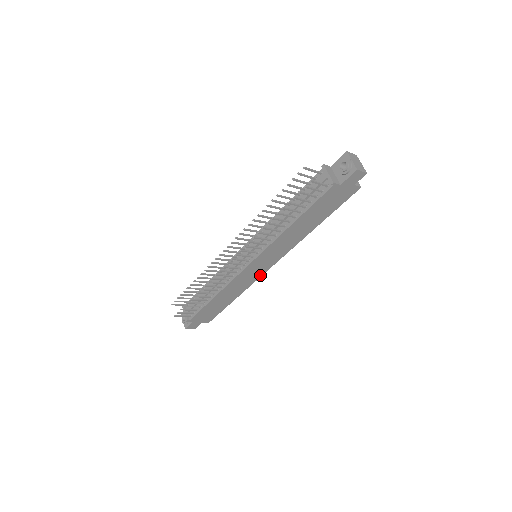
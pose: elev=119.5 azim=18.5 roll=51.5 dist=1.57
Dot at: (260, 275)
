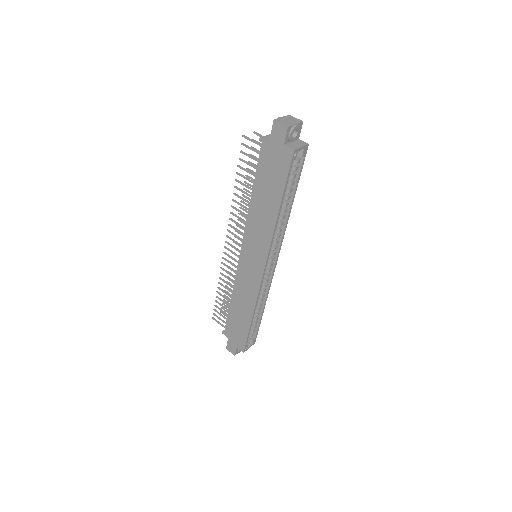
Dot at: (259, 283)
